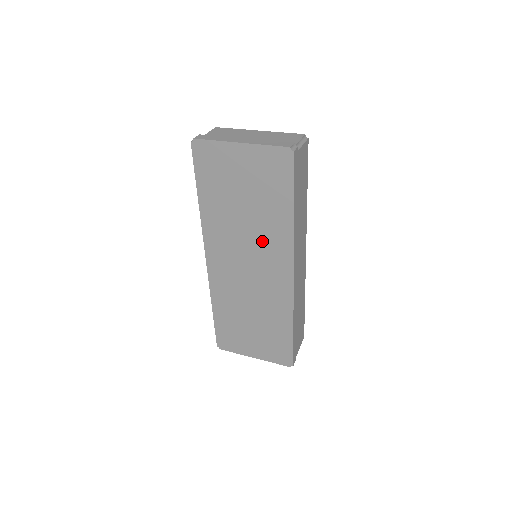
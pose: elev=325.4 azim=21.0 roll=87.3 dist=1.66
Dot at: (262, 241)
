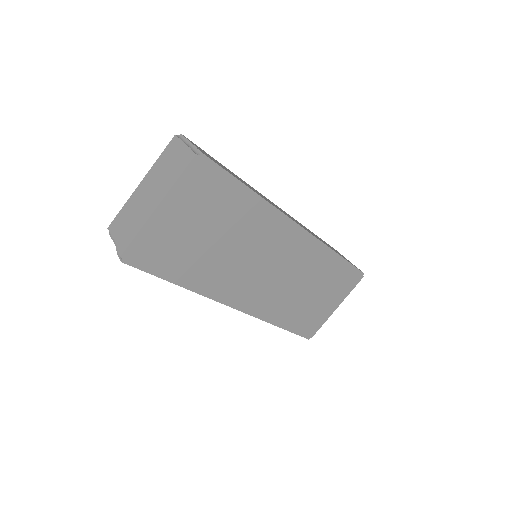
Dot at: (256, 240)
